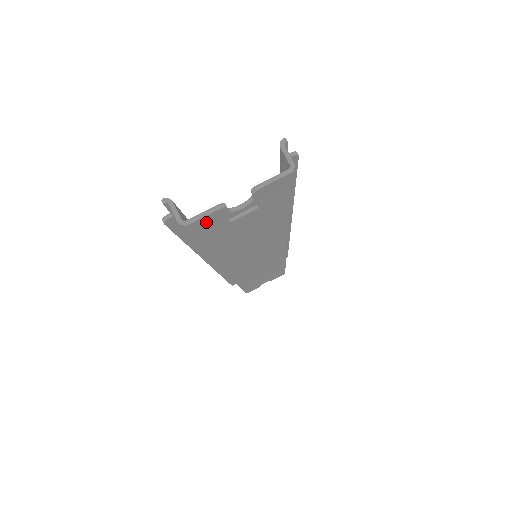
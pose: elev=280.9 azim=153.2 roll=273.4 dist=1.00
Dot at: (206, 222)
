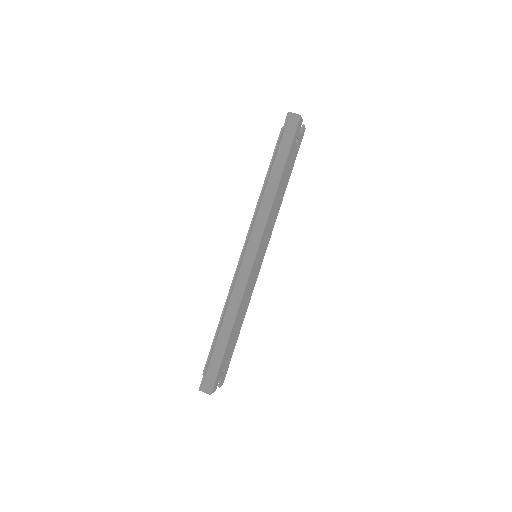
Dot at: (299, 125)
